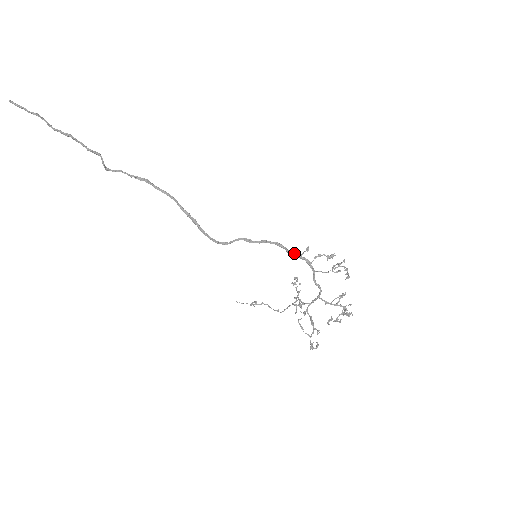
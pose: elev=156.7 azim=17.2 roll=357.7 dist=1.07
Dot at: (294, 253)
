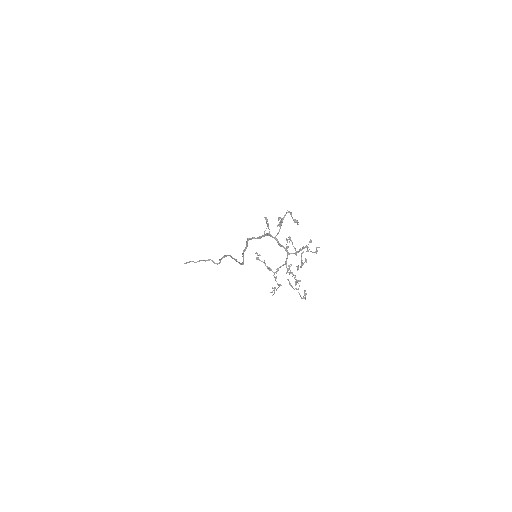
Dot at: (259, 236)
